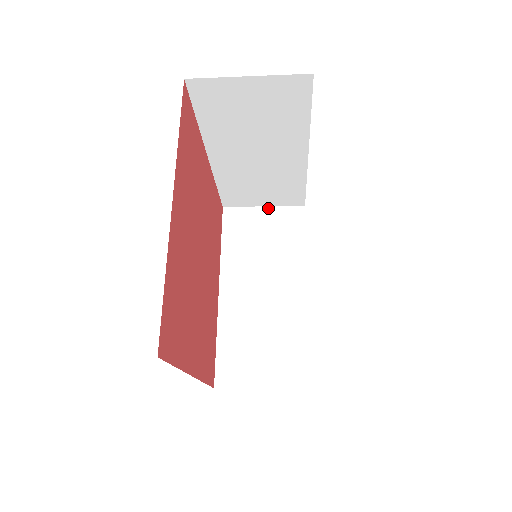
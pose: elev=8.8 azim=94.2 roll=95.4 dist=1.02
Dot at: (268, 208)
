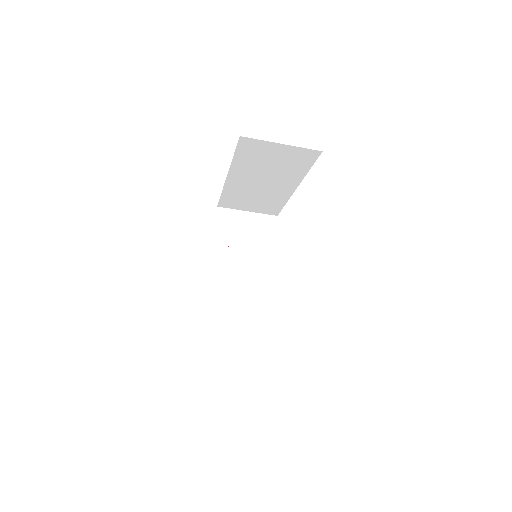
Dot at: occluded
